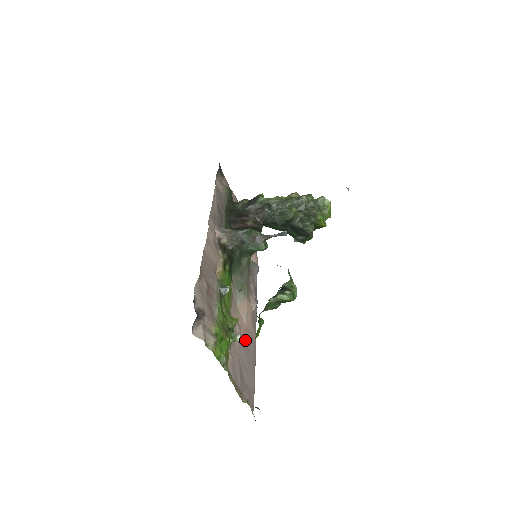
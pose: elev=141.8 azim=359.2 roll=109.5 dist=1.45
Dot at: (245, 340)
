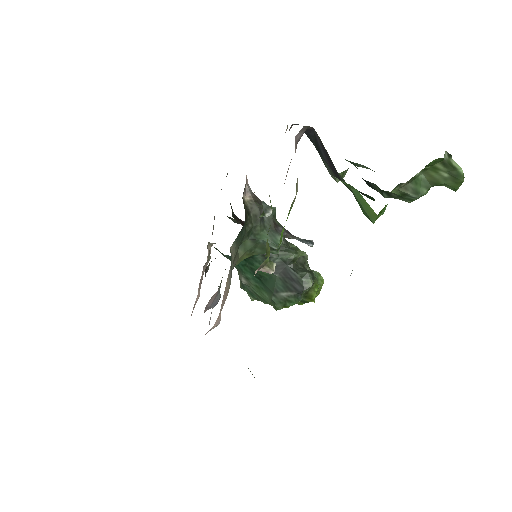
Dot at: occluded
